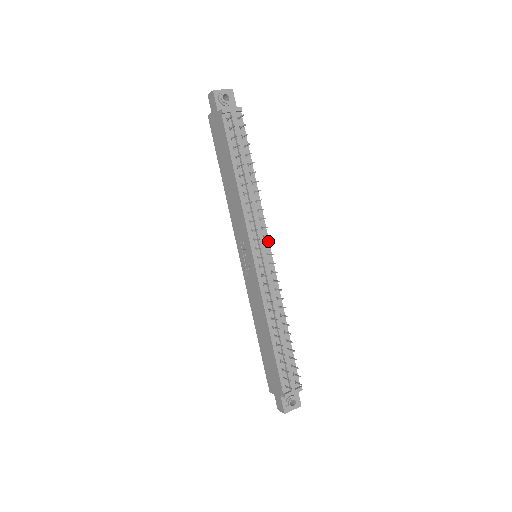
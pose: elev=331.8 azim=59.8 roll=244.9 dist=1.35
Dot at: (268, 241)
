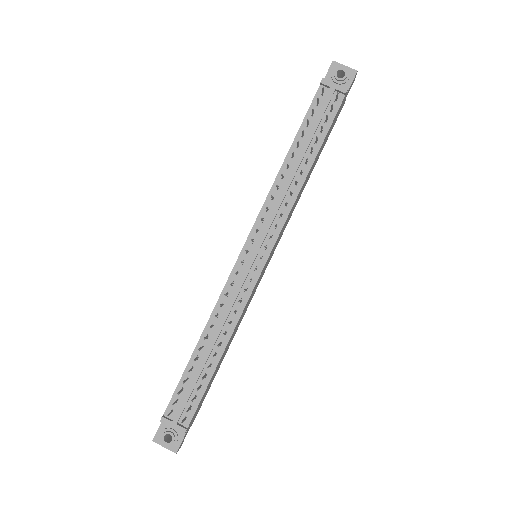
Dot at: (273, 245)
